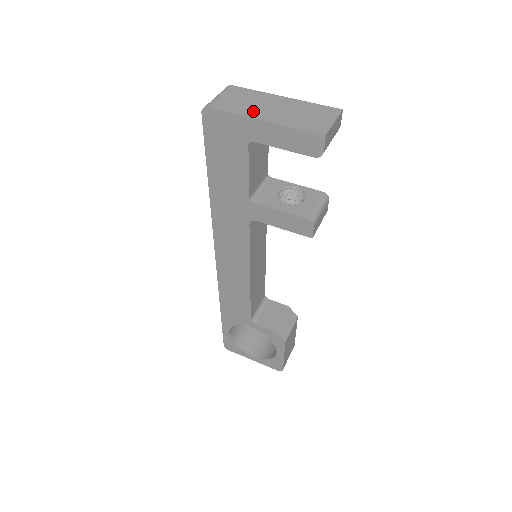
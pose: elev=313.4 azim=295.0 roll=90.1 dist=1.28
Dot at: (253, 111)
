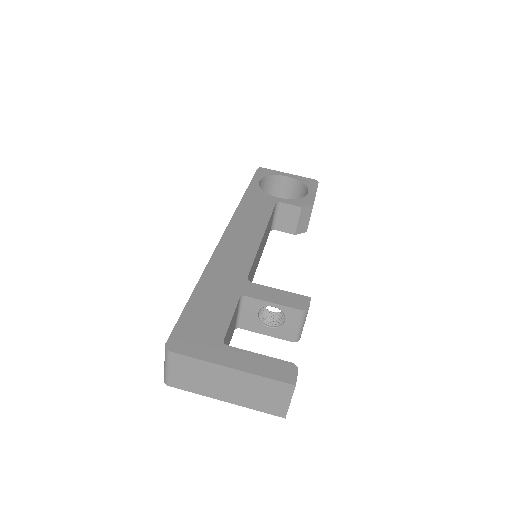
Dot at: (211, 391)
